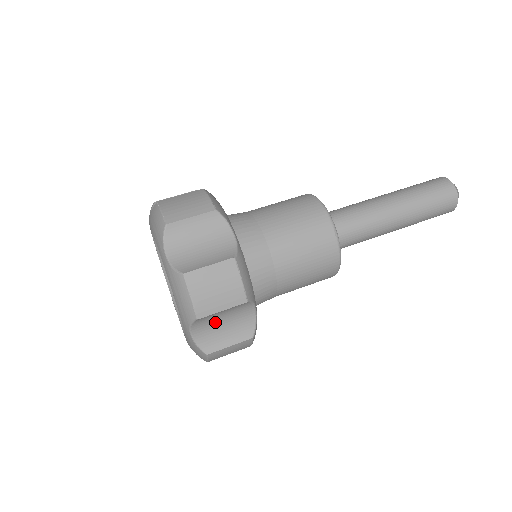
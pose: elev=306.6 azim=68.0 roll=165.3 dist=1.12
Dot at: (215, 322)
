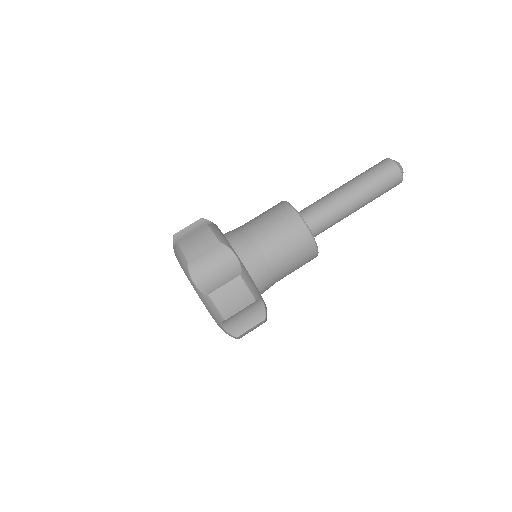
Dot at: occluded
